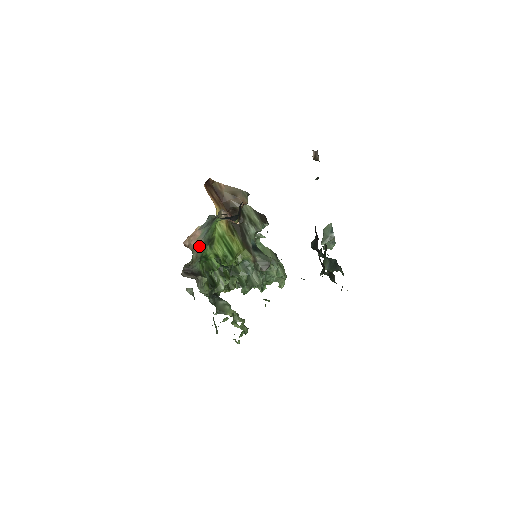
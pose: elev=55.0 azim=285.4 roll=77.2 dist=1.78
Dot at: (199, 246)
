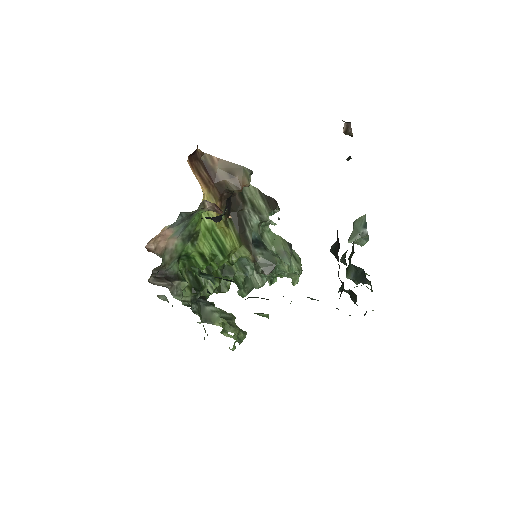
Dot at: (174, 245)
